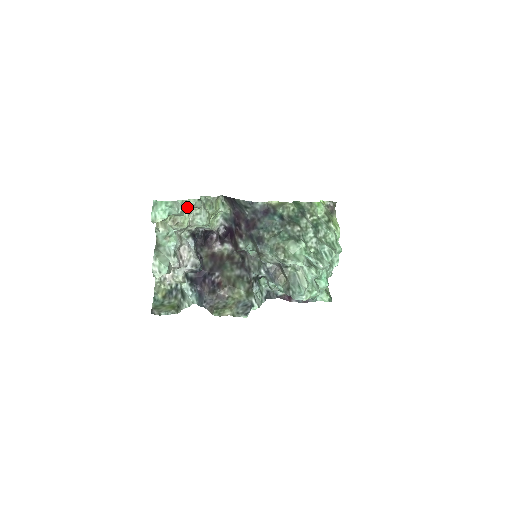
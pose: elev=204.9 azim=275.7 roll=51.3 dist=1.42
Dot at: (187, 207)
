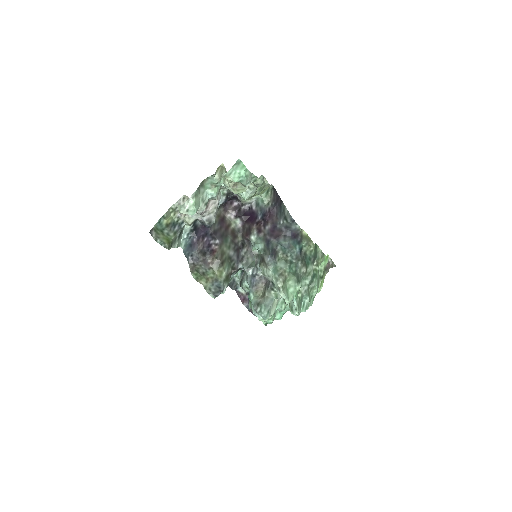
Dot at: (252, 182)
